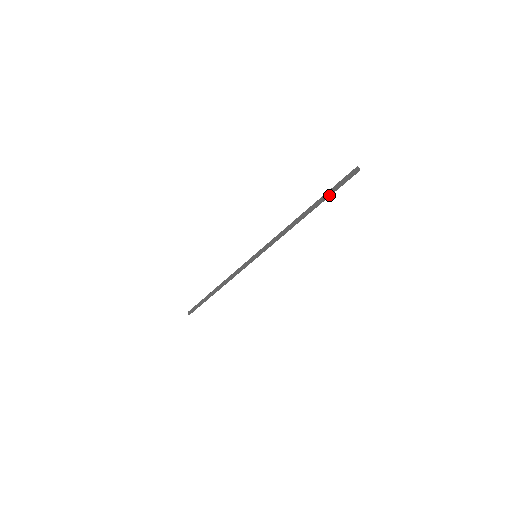
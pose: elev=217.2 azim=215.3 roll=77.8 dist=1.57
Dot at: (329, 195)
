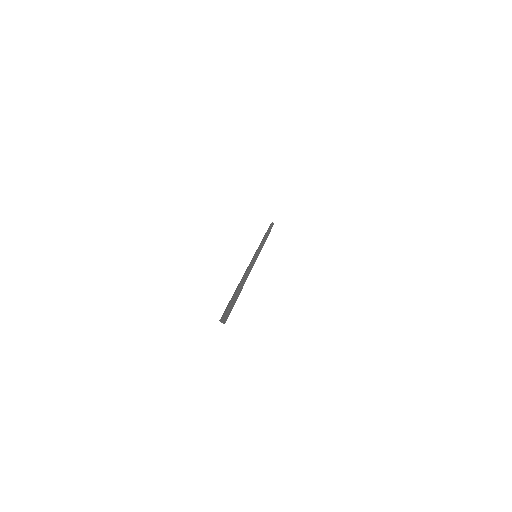
Dot at: (235, 301)
